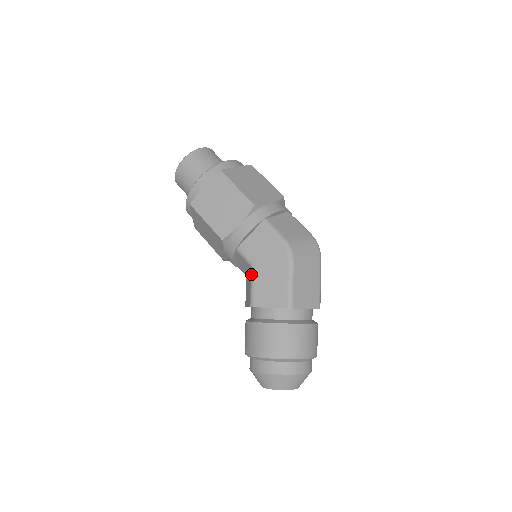
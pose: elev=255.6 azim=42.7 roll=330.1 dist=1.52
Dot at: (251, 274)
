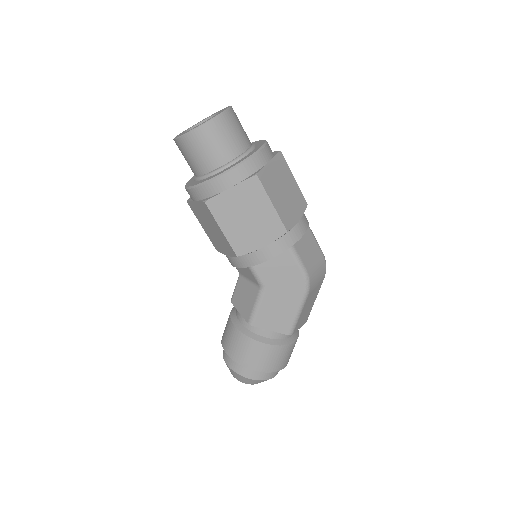
Dot at: (259, 295)
